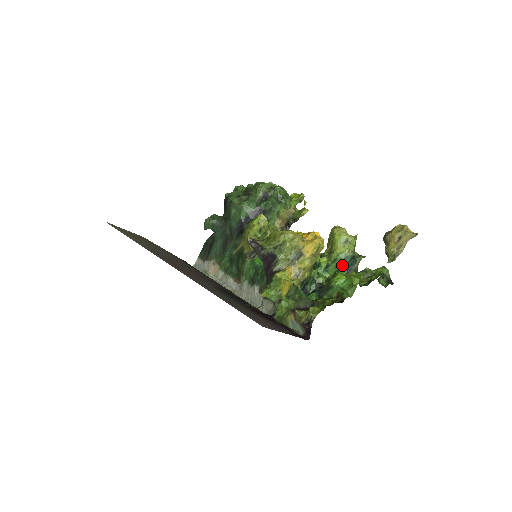
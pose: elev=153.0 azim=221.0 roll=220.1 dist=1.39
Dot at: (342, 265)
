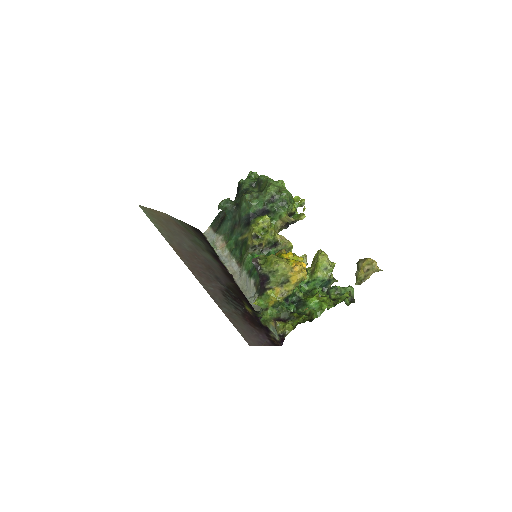
Dot at: (319, 285)
